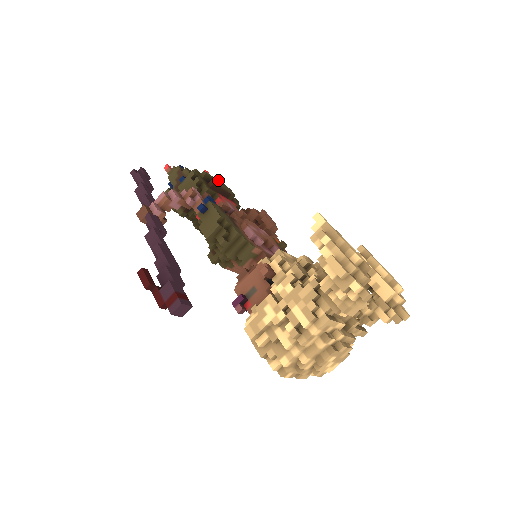
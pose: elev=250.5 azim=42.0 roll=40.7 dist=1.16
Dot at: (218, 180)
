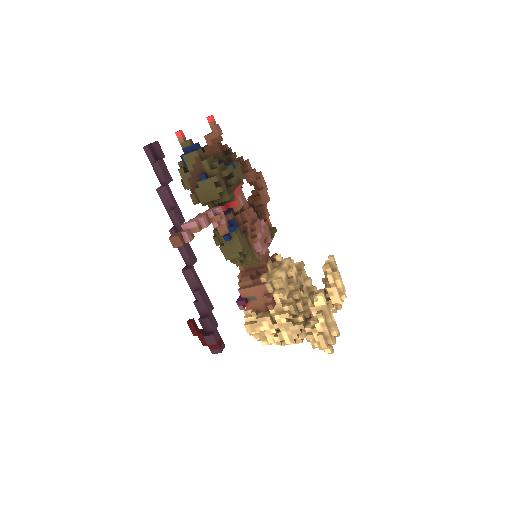
Dot at: (232, 166)
